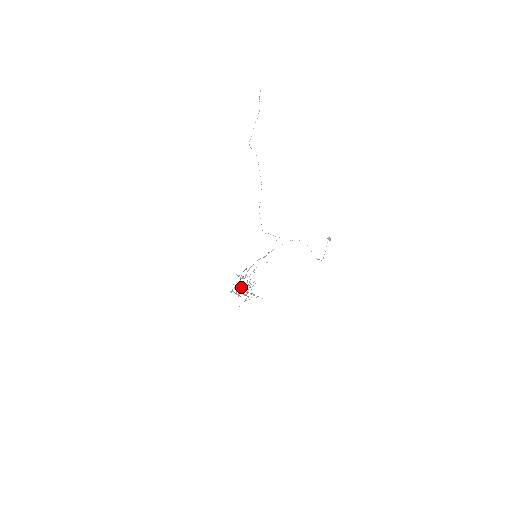
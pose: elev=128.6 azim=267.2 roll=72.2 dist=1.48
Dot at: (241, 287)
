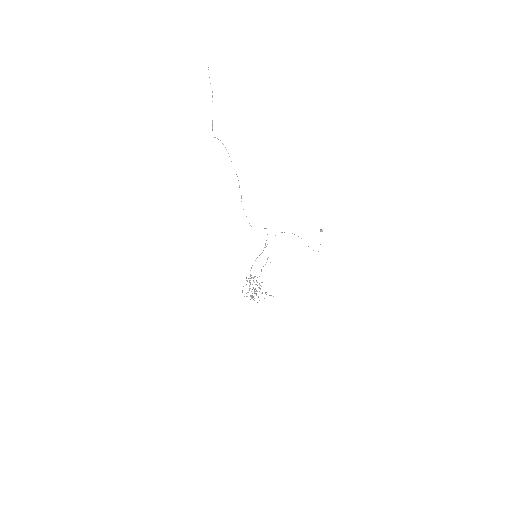
Dot at: (254, 291)
